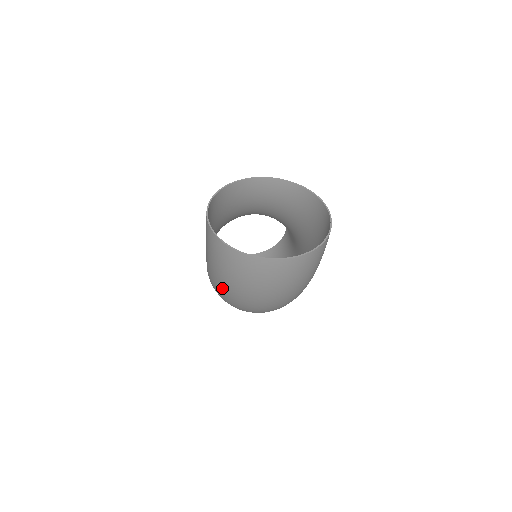
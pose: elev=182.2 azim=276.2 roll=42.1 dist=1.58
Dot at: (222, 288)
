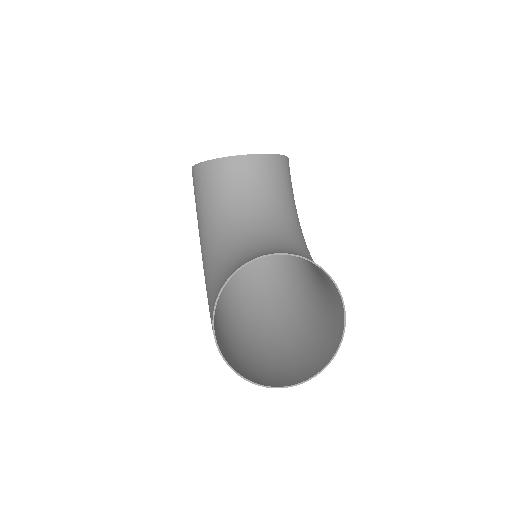
Dot at: (227, 337)
